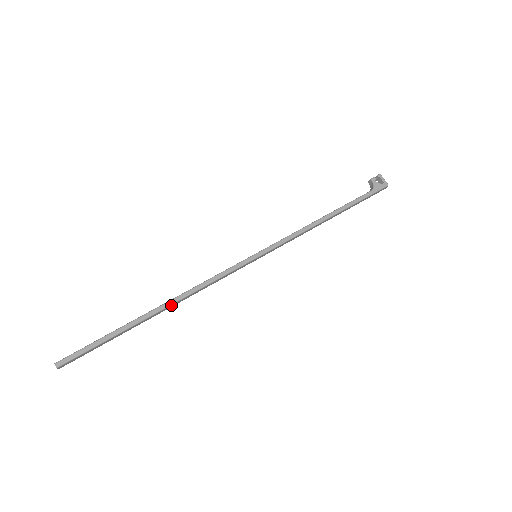
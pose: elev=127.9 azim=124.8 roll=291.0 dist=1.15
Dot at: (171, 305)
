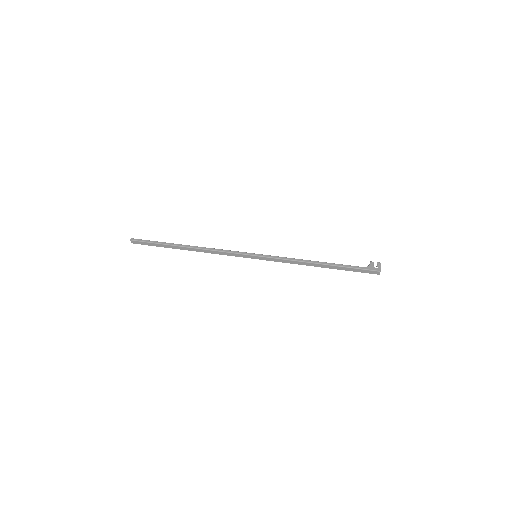
Dot at: (194, 248)
